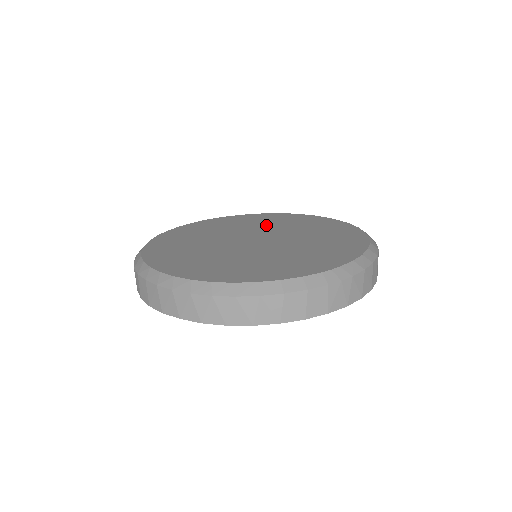
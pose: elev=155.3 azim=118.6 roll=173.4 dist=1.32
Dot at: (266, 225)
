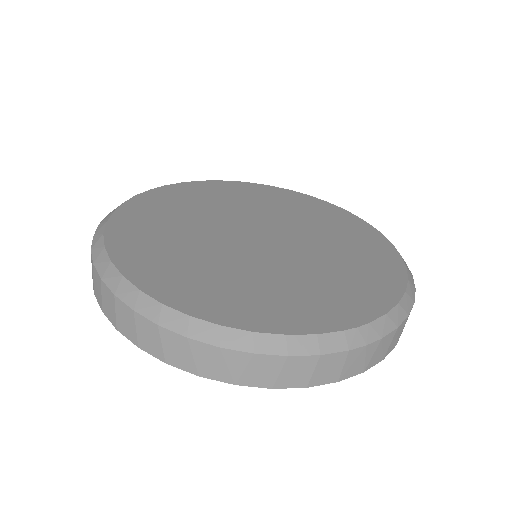
Dot at: (276, 210)
